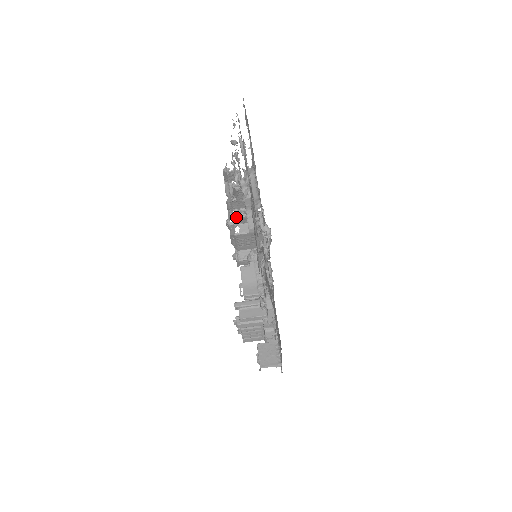
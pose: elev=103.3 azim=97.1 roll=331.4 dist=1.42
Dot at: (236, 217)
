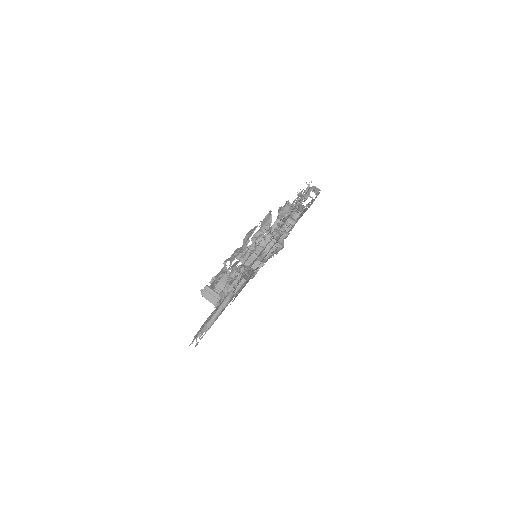
Dot at: (252, 240)
